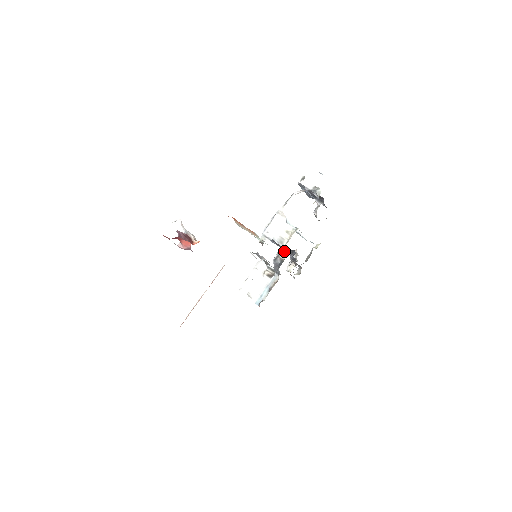
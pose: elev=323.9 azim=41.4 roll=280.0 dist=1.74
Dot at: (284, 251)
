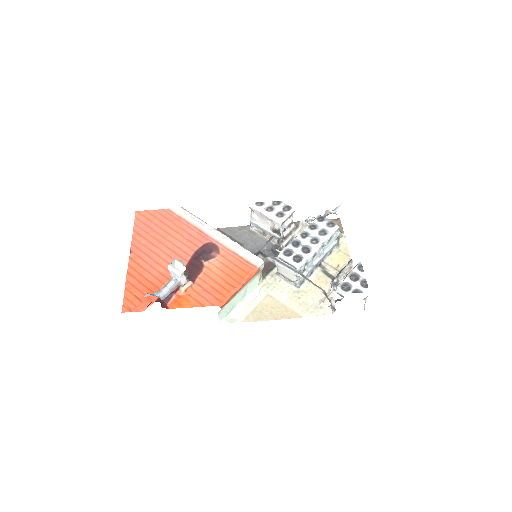
Dot at: occluded
